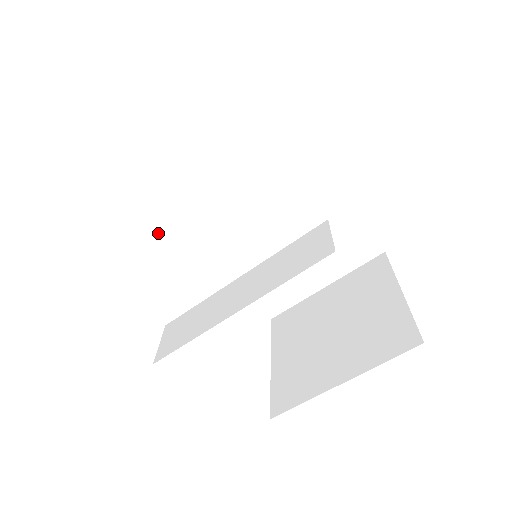
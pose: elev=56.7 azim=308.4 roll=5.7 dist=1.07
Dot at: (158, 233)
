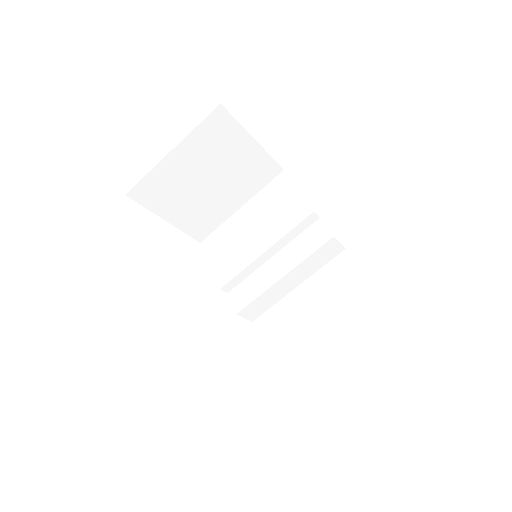
Dot at: (216, 275)
